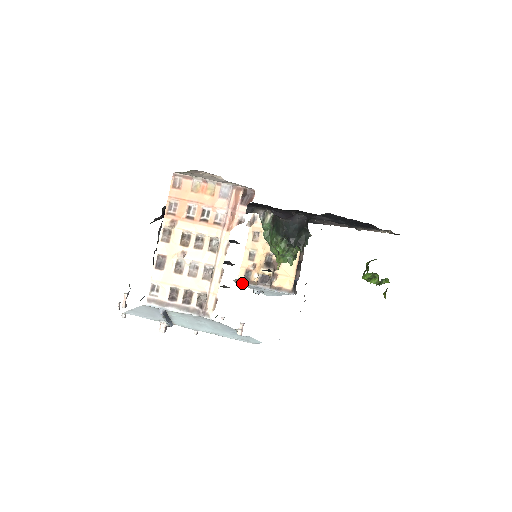
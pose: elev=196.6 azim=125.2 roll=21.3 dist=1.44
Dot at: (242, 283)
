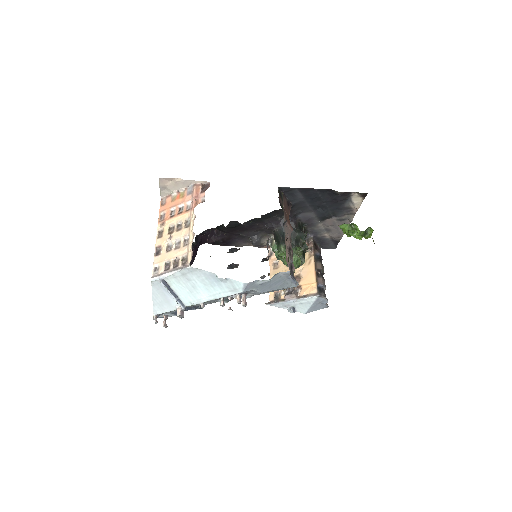
Dot at: (273, 303)
